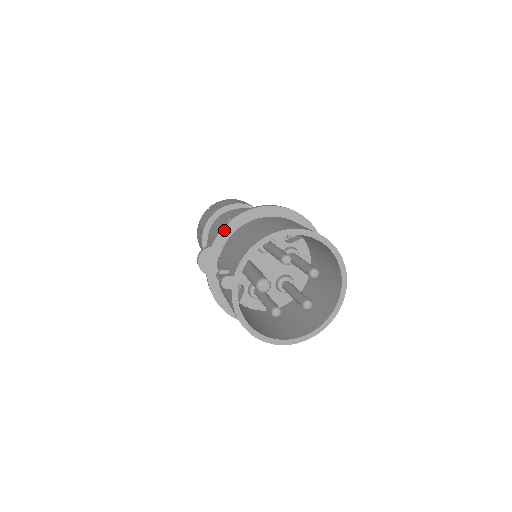
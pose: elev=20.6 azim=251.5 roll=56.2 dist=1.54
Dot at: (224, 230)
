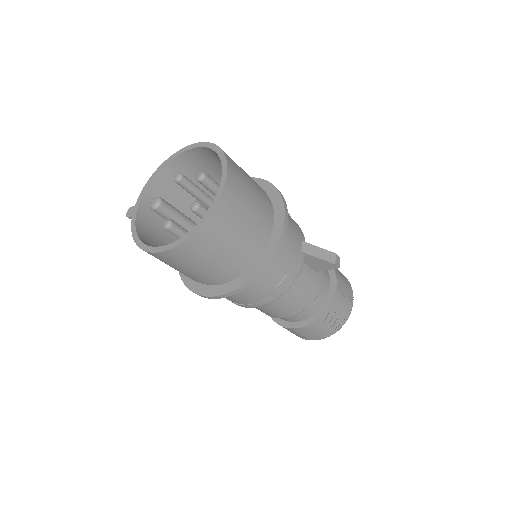
Dot at: occluded
